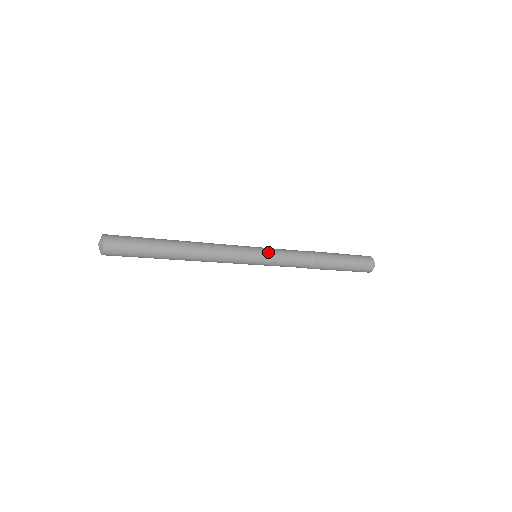
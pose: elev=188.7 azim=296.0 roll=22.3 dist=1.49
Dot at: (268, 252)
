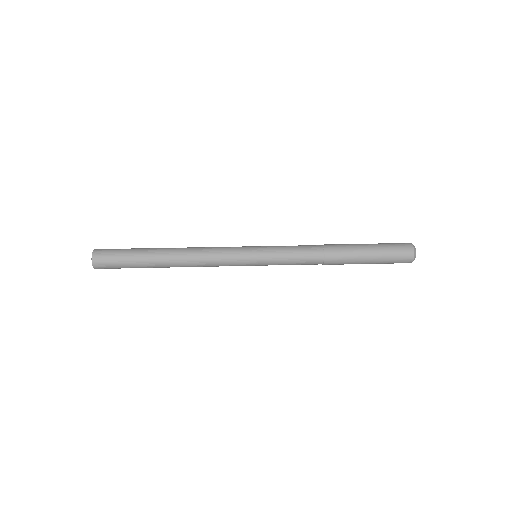
Dot at: (267, 262)
